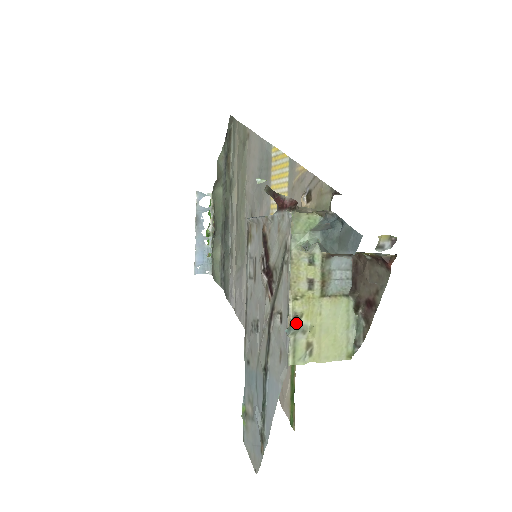
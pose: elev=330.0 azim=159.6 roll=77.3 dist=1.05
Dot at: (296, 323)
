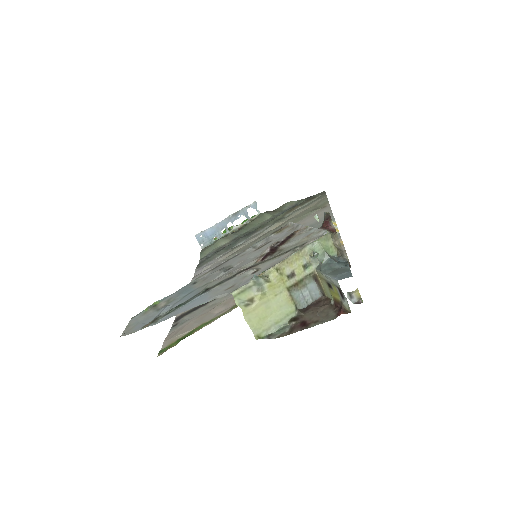
Dot at: (262, 280)
